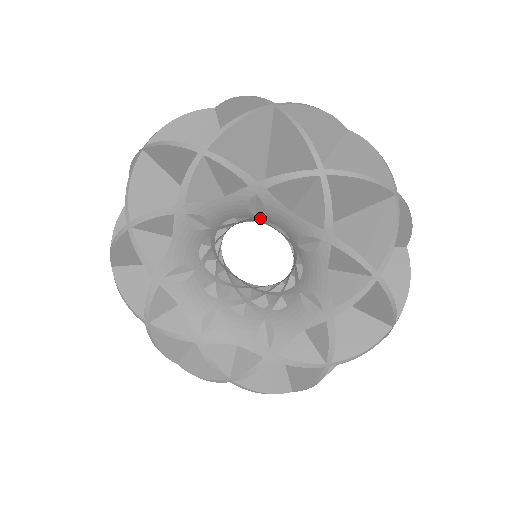
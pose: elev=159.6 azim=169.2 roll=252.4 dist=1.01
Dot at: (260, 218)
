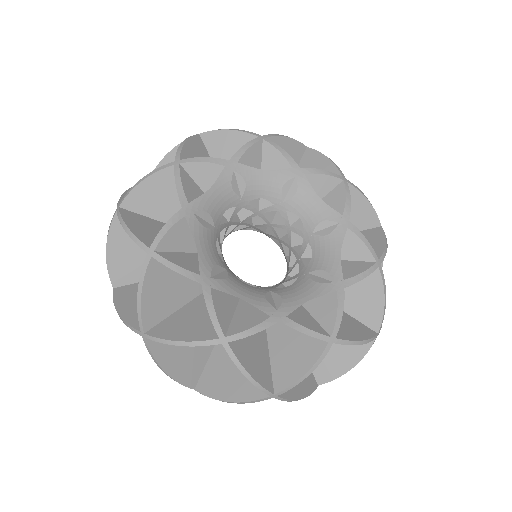
Dot at: (244, 199)
